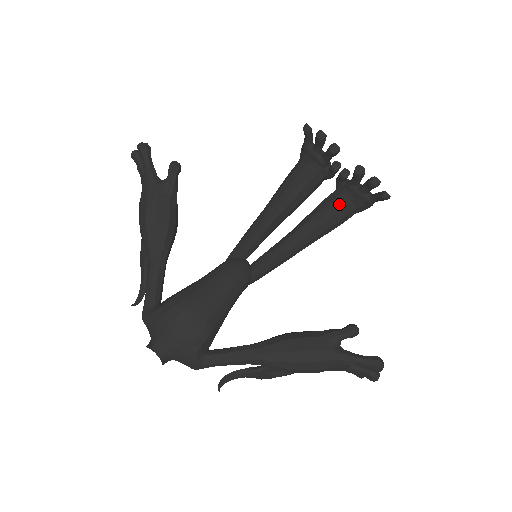
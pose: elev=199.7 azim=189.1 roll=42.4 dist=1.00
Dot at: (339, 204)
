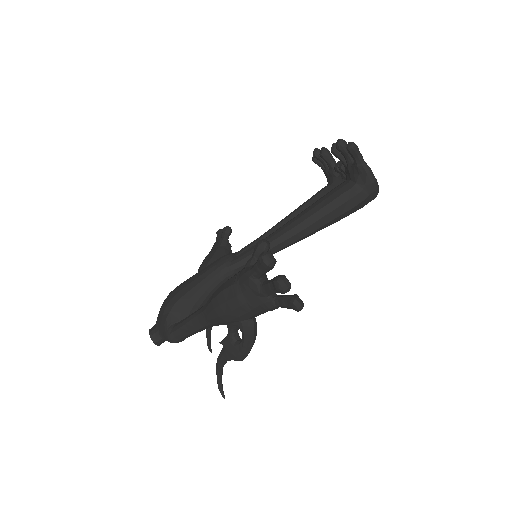
Dot at: (336, 188)
